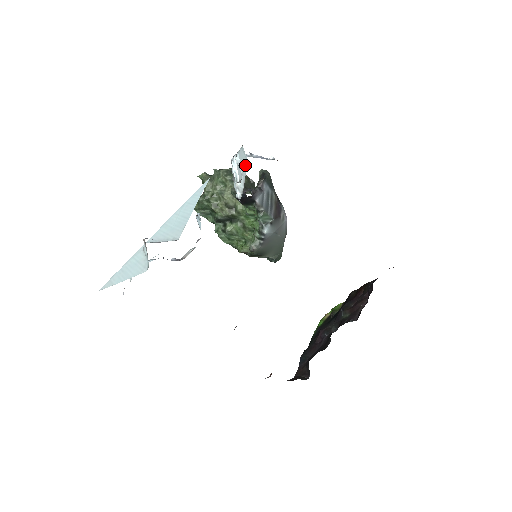
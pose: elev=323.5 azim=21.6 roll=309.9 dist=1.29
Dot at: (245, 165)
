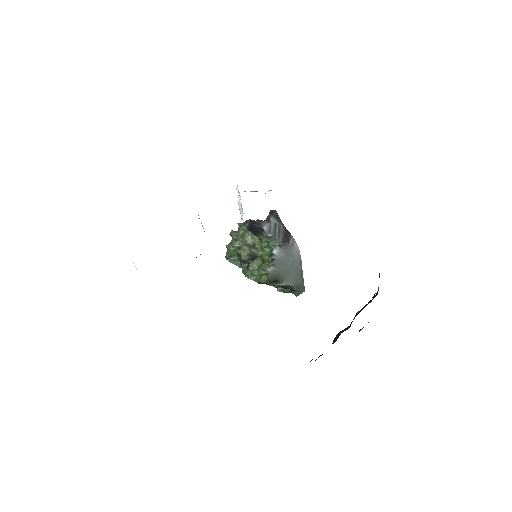
Dot at: occluded
